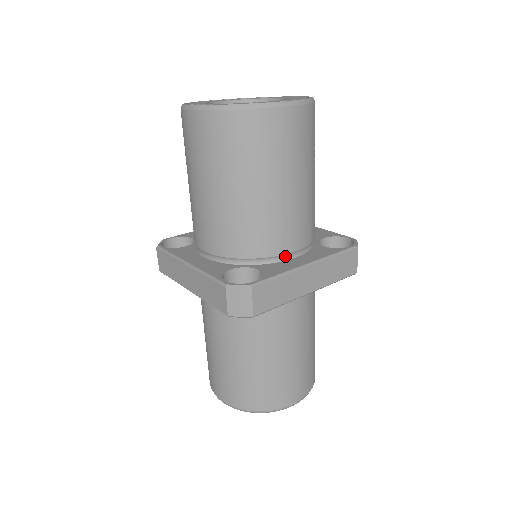
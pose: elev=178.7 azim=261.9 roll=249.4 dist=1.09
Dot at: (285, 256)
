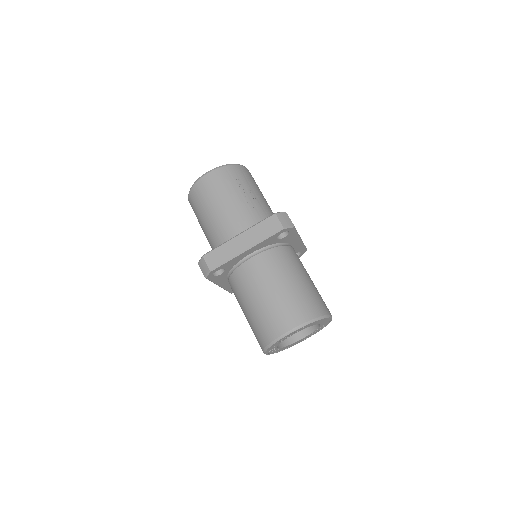
Dot at: occluded
